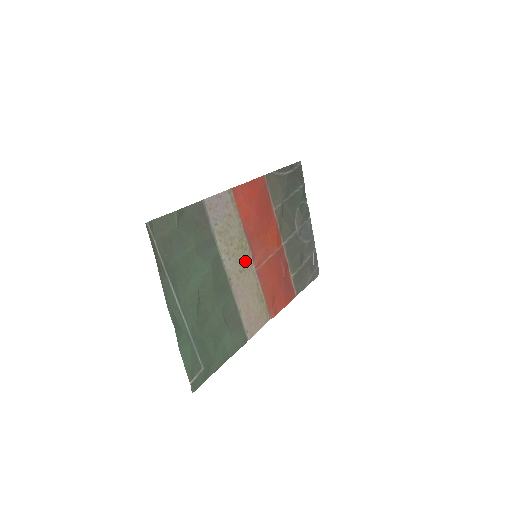
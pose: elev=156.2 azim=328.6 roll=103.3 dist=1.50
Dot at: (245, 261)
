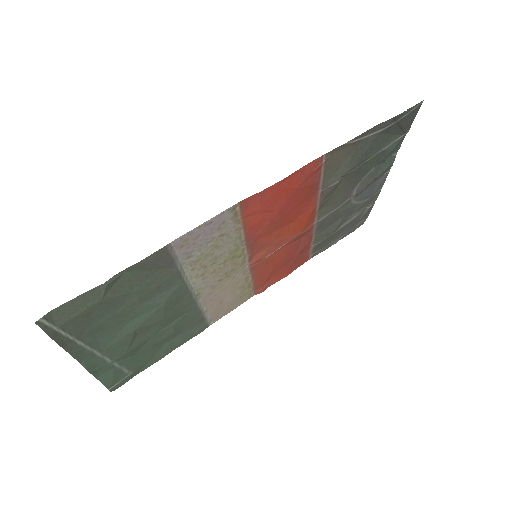
Dot at: (234, 267)
